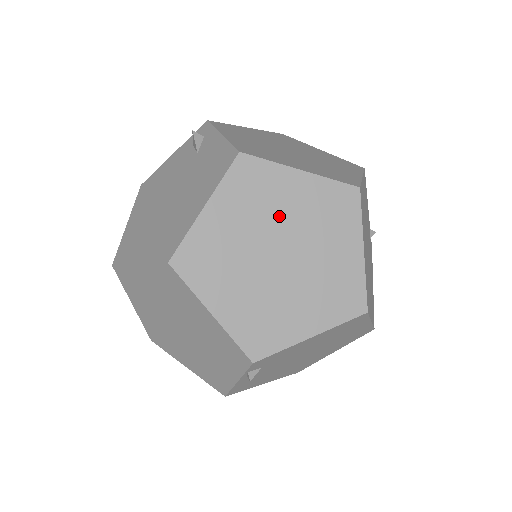
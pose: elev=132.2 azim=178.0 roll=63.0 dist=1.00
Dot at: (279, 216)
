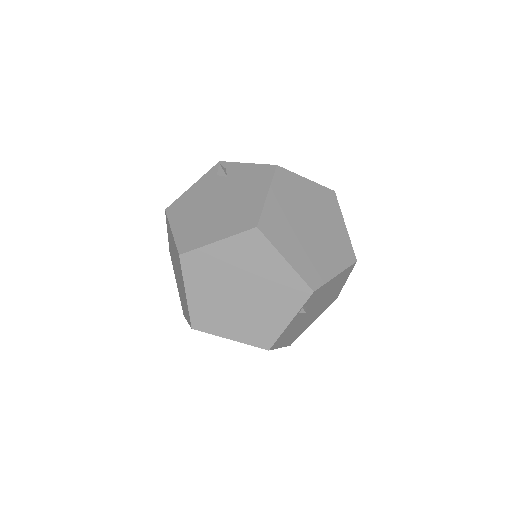
Dot at: (304, 203)
